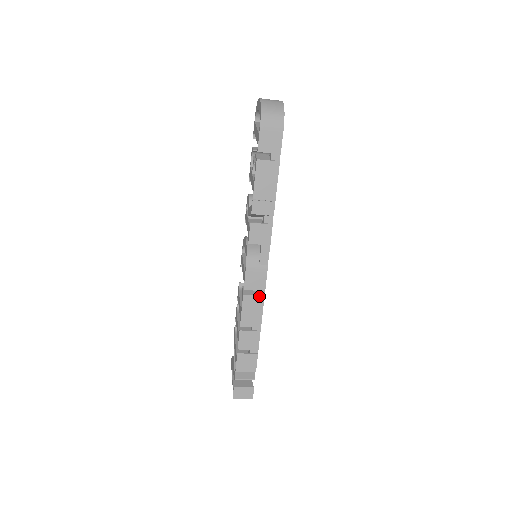
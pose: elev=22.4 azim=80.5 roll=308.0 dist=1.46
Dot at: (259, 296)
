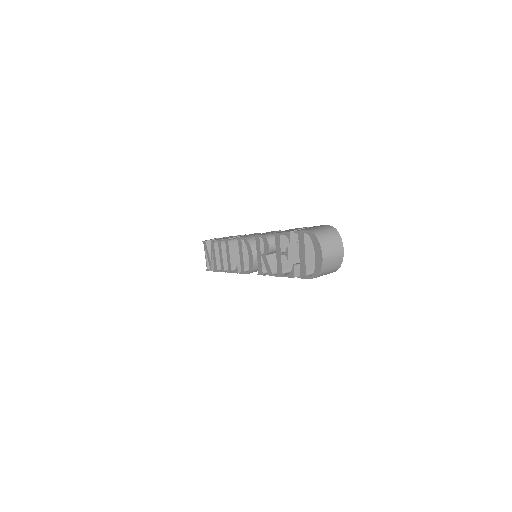
Dot at: occluded
